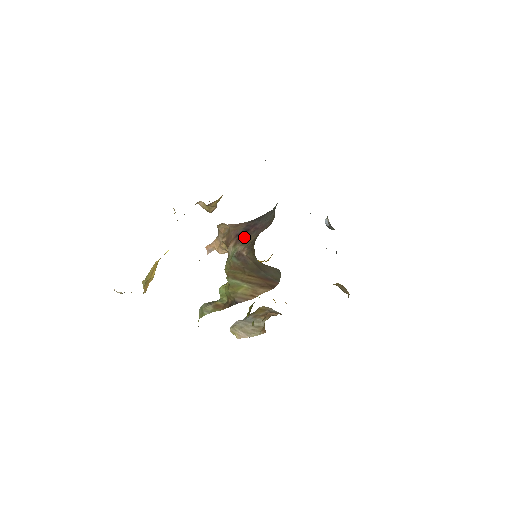
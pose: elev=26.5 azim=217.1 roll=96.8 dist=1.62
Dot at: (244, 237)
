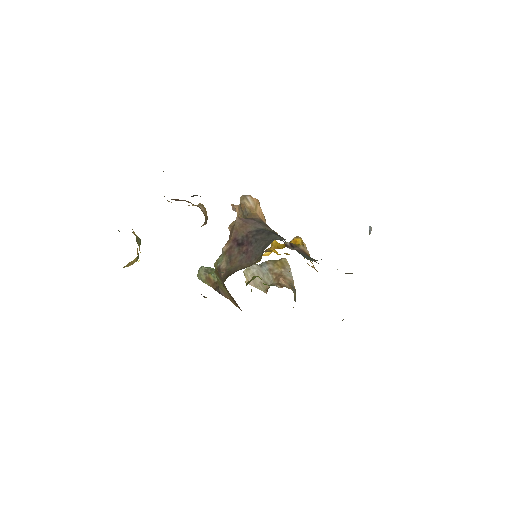
Dot at: (234, 252)
